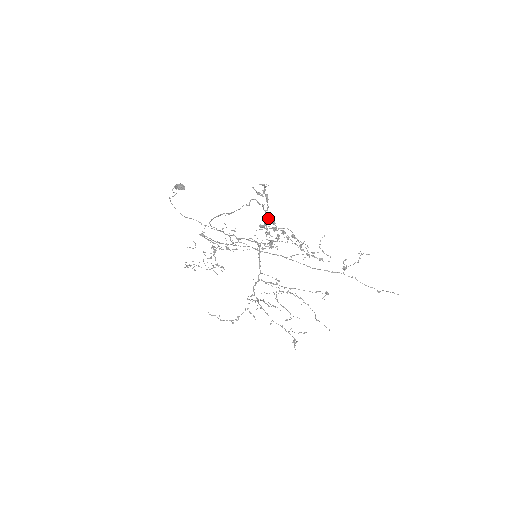
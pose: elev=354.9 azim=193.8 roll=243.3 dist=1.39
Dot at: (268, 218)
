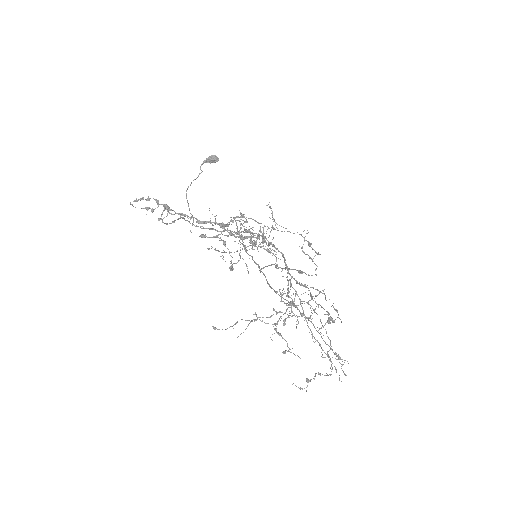
Dot at: (209, 222)
